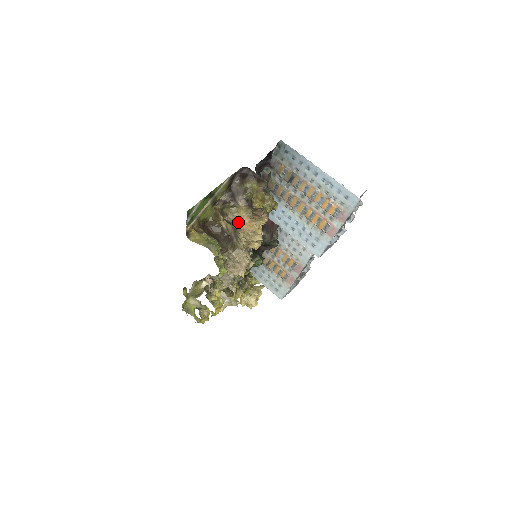
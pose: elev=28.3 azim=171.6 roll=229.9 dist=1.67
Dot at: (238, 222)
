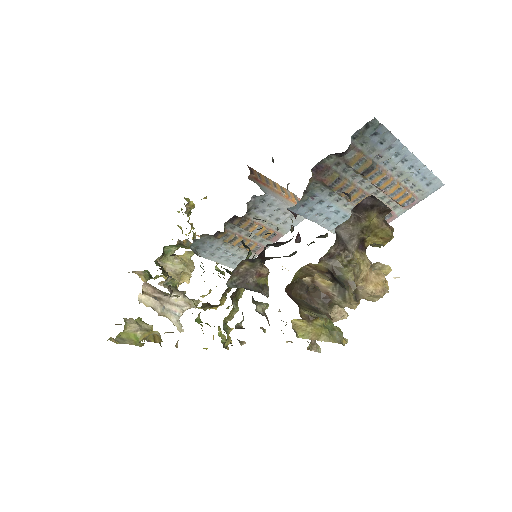
Dot at: (362, 284)
